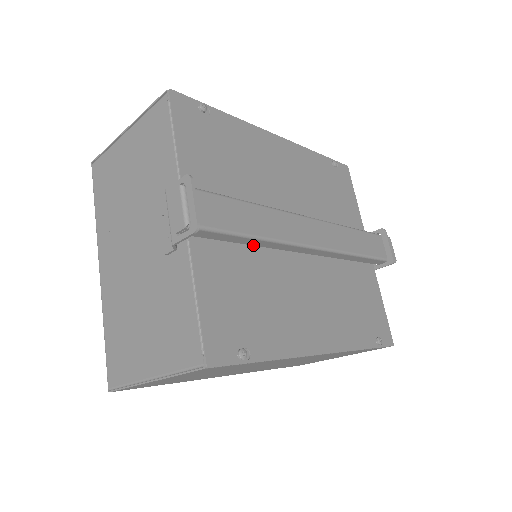
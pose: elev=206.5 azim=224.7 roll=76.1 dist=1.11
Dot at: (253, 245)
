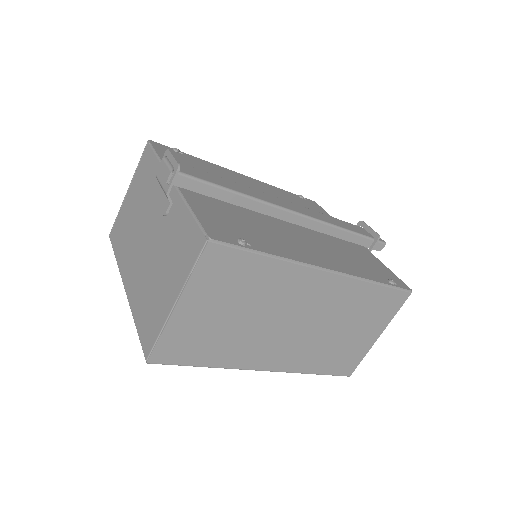
Dot at: (236, 205)
